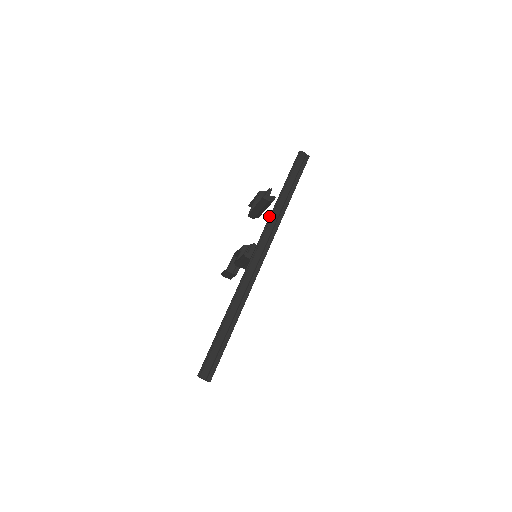
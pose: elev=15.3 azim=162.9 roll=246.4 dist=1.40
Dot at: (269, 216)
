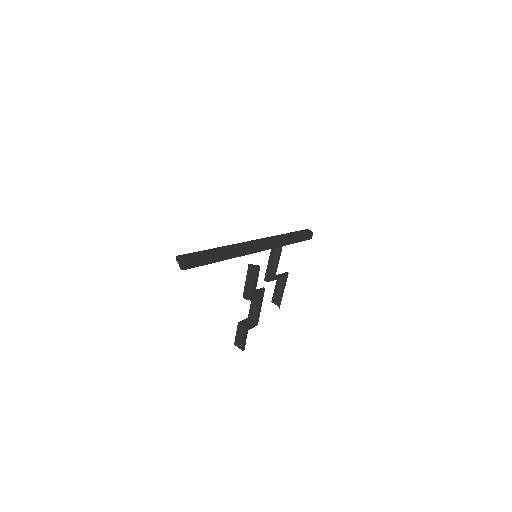
Dot at: occluded
